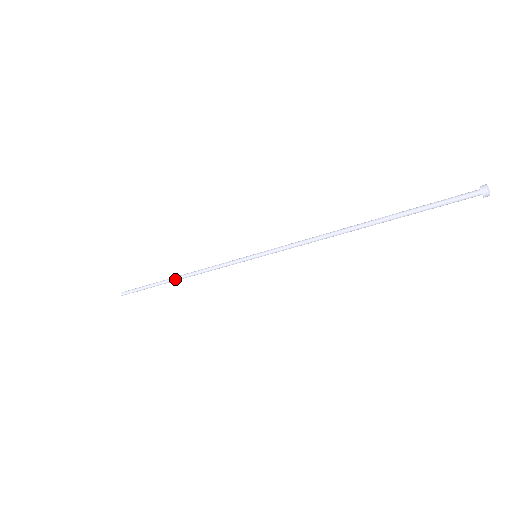
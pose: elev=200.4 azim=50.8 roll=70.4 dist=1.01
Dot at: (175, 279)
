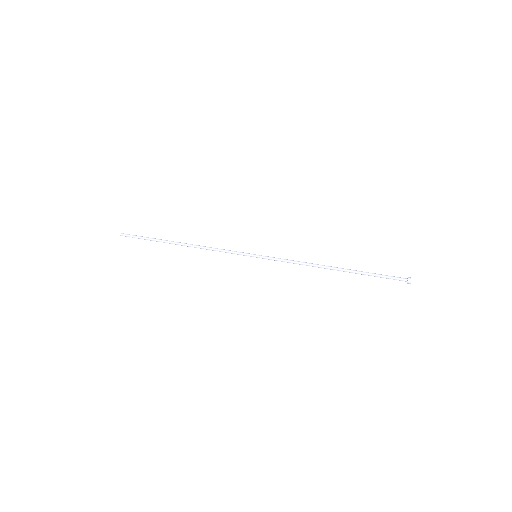
Dot at: (181, 245)
